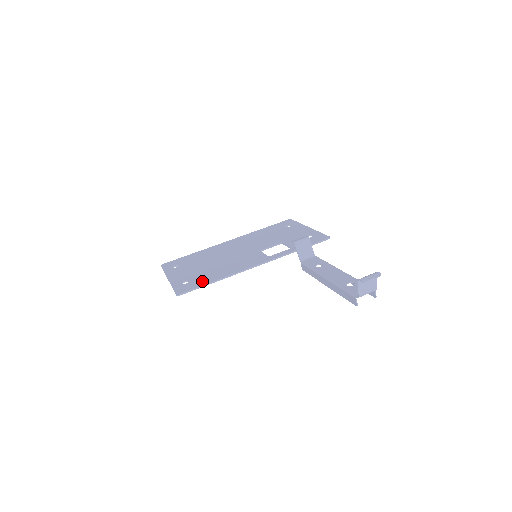
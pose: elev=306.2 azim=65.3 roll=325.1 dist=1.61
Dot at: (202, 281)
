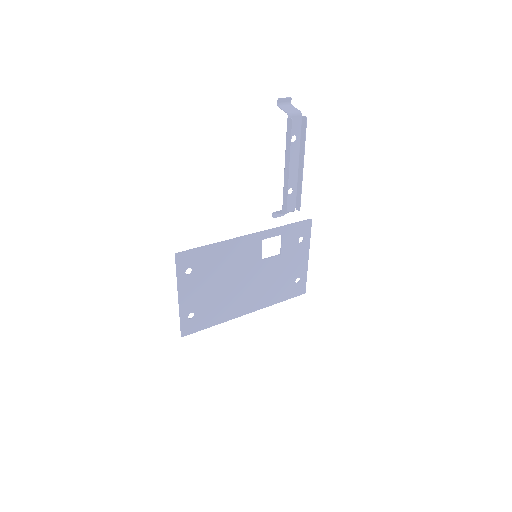
Dot at: (201, 255)
